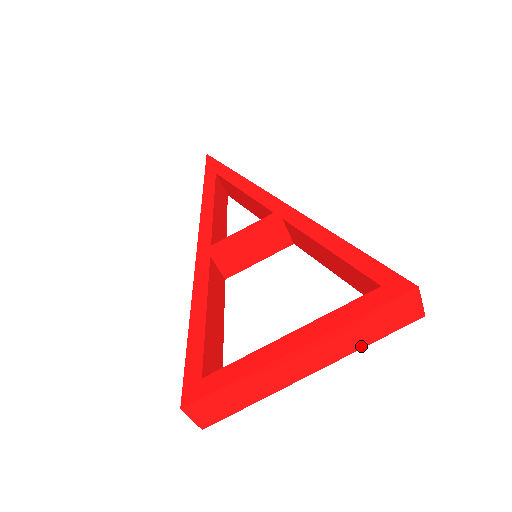
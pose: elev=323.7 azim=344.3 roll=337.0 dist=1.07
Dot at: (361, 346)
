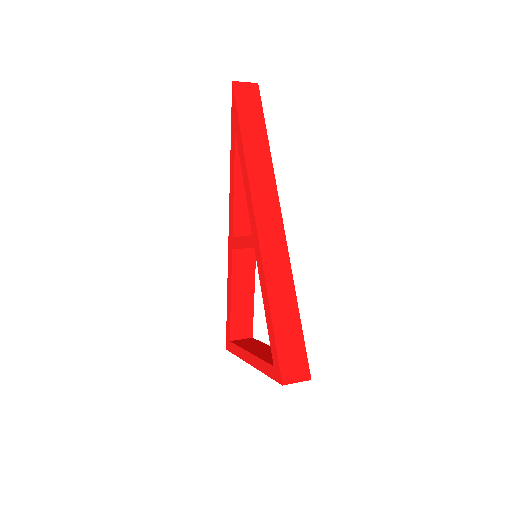
Dot at: occluded
